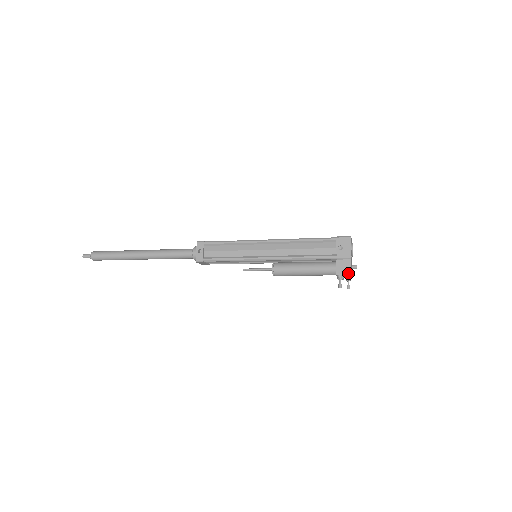
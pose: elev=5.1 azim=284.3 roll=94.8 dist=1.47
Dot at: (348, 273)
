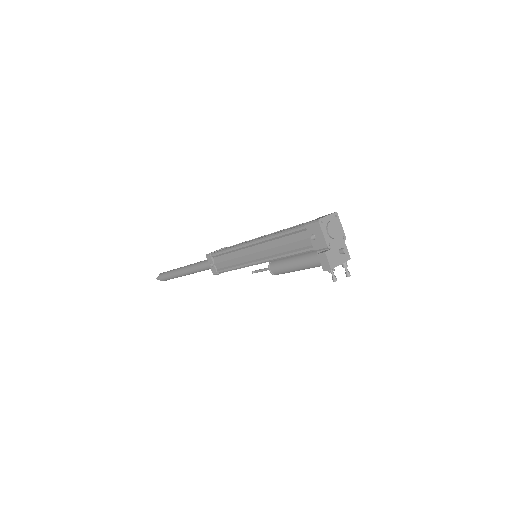
Dot at: (328, 270)
